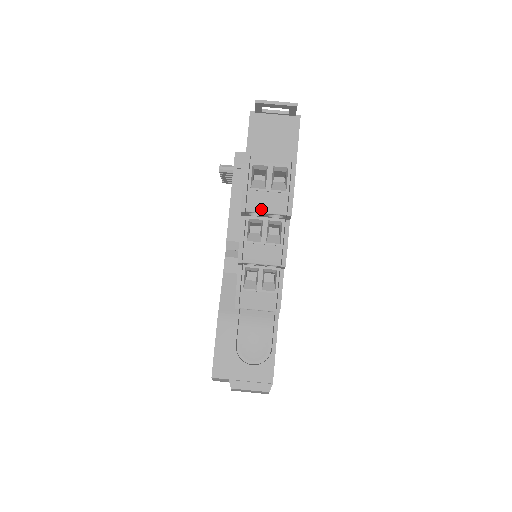
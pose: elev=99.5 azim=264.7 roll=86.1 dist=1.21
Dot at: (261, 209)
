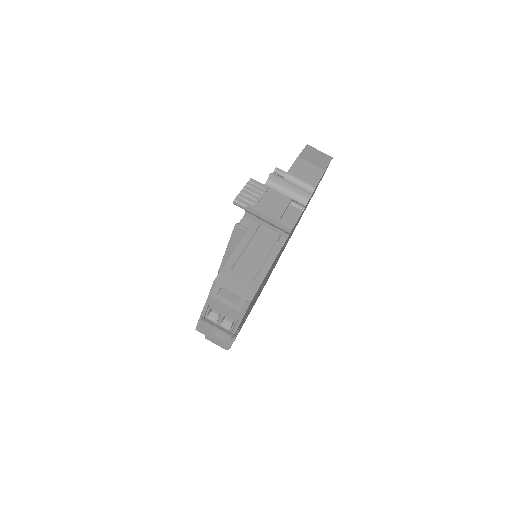
Dot at: (214, 325)
